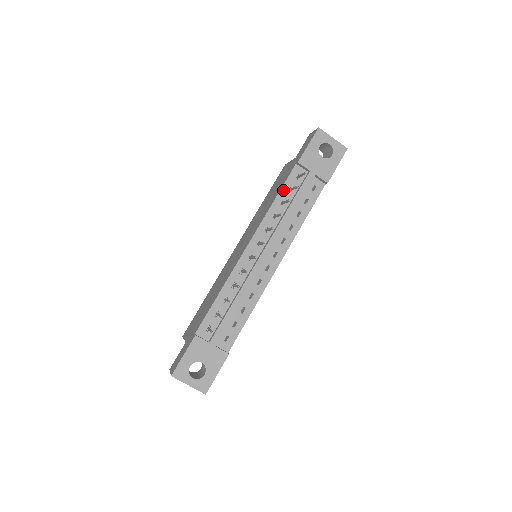
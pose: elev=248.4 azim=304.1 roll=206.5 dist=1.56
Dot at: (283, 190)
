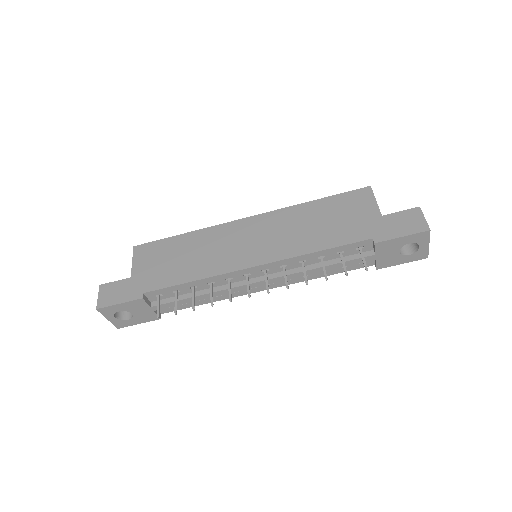
Dot at: (335, 249)
